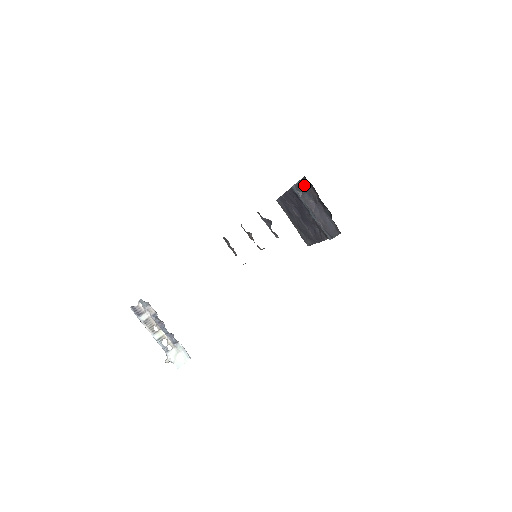
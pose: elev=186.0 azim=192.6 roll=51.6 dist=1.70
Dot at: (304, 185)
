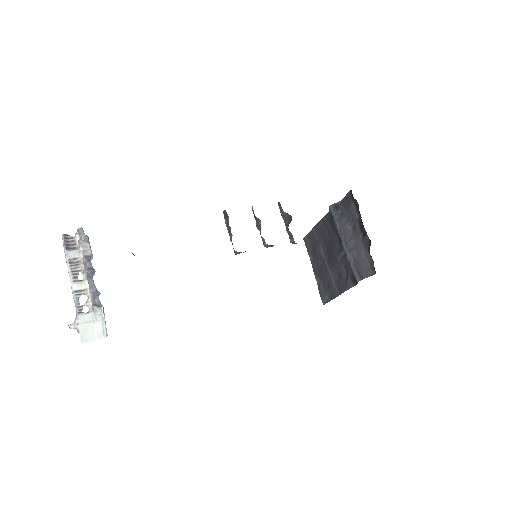
Dot at: (346, 205)
